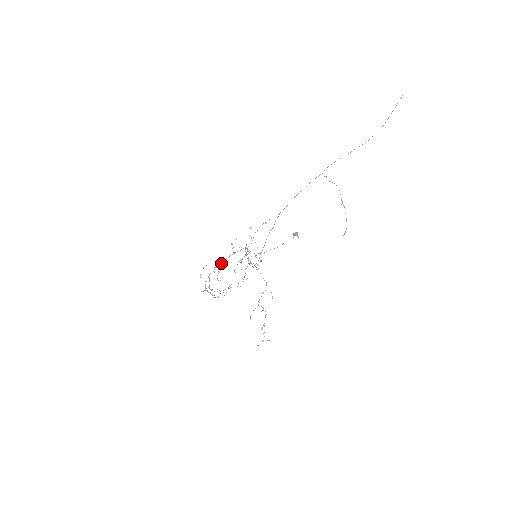
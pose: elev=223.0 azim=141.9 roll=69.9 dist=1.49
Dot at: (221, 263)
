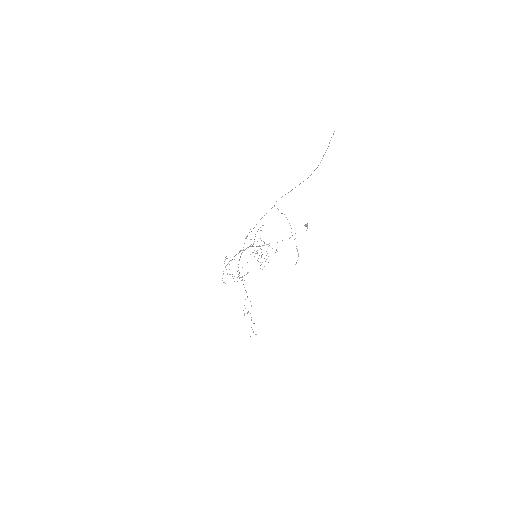
Dot at: occluded
